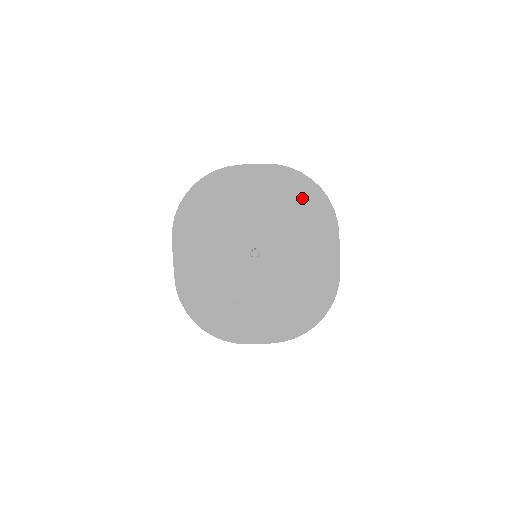
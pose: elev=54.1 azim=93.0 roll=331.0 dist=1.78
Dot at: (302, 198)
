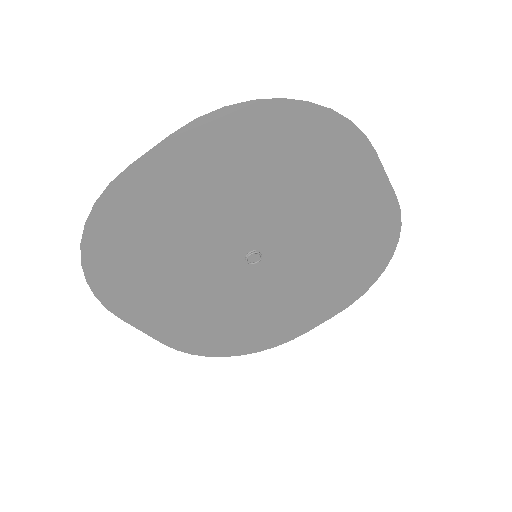
Dot at: (282, 141)
